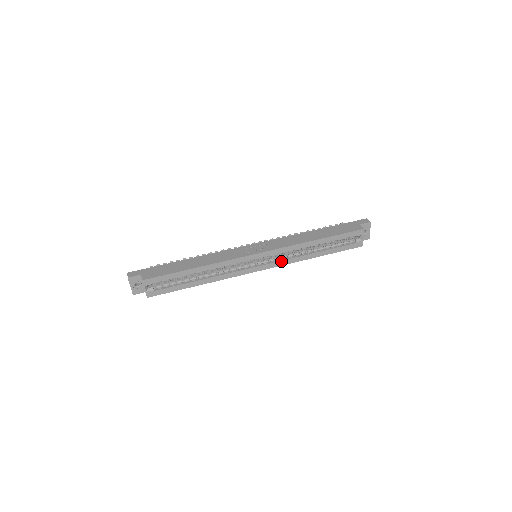
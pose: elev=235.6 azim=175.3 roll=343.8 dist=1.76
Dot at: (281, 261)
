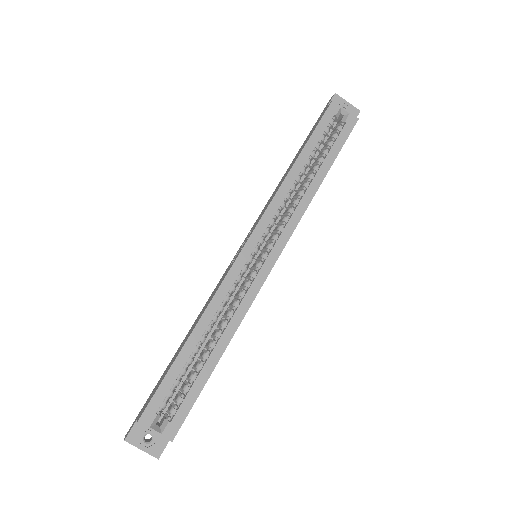
Dot at: (286, 227)
